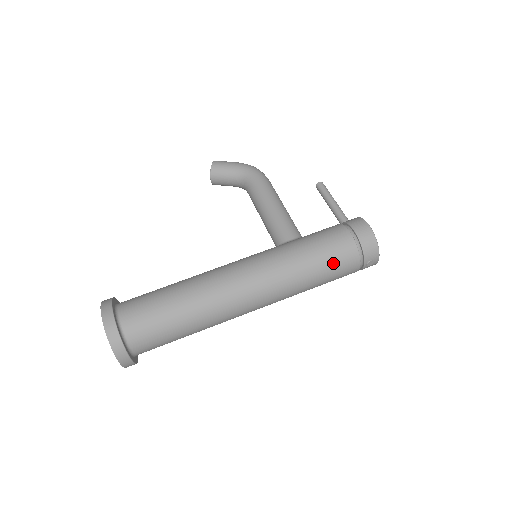
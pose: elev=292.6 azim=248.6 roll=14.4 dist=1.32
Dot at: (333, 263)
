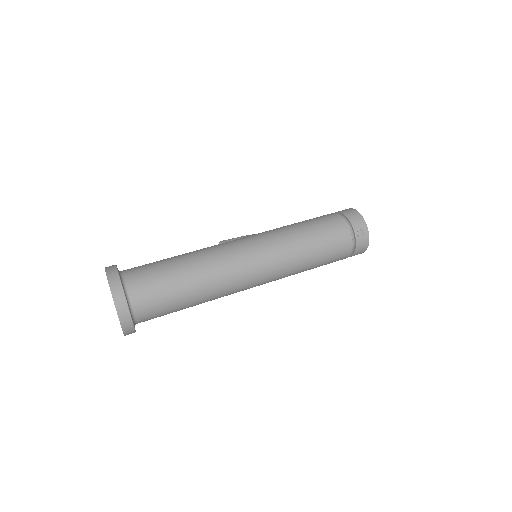
Dot at: (323, 228)
